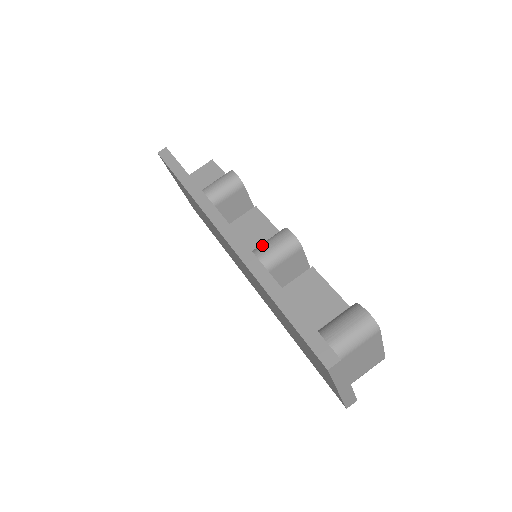
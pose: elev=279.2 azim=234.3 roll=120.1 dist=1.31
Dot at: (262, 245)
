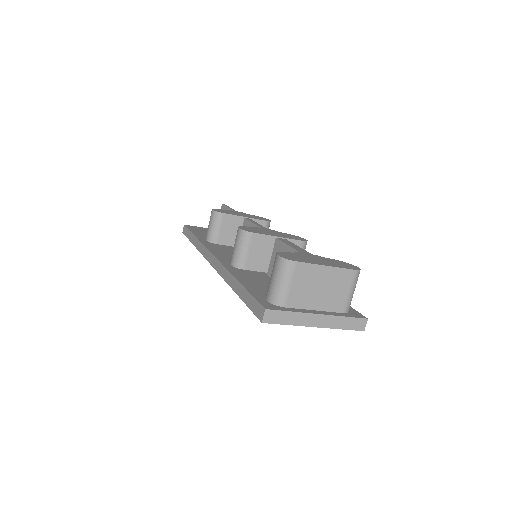
Dot at: occluded
